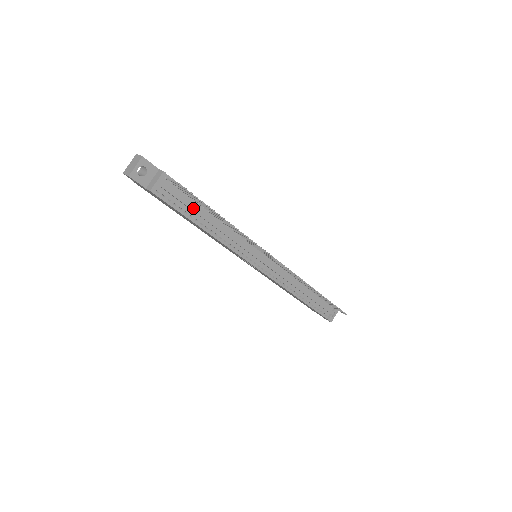
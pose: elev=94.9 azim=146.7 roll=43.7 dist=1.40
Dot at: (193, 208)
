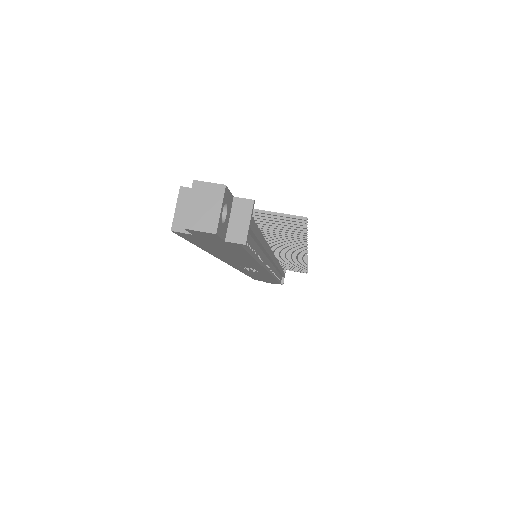
Dot at: (260, 238)
